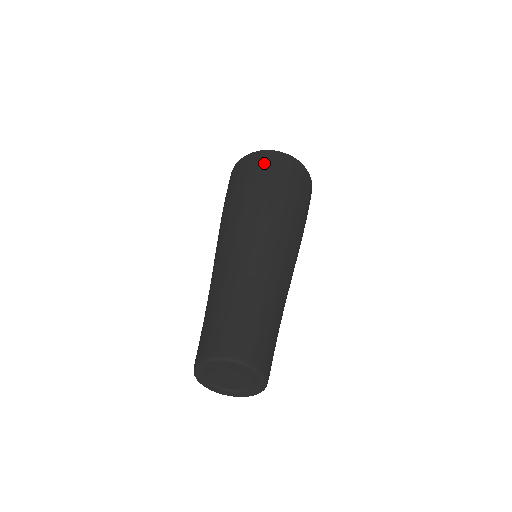
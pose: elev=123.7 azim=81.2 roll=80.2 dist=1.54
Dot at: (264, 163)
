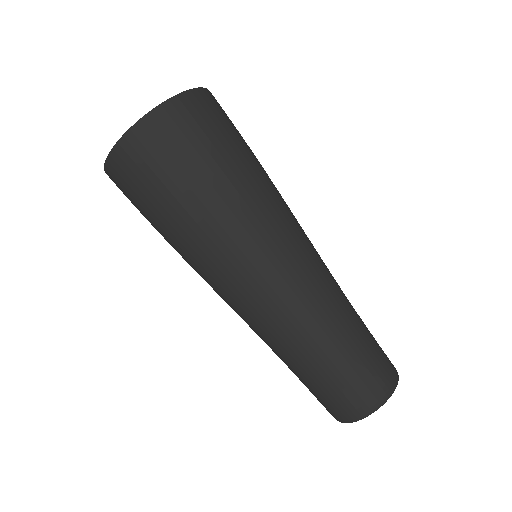
Dot at: (168, 146)
